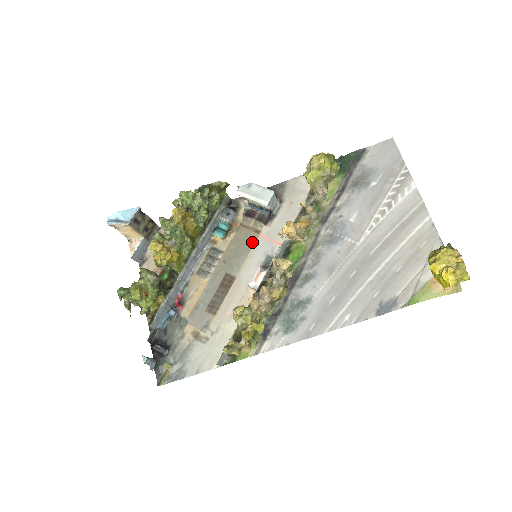
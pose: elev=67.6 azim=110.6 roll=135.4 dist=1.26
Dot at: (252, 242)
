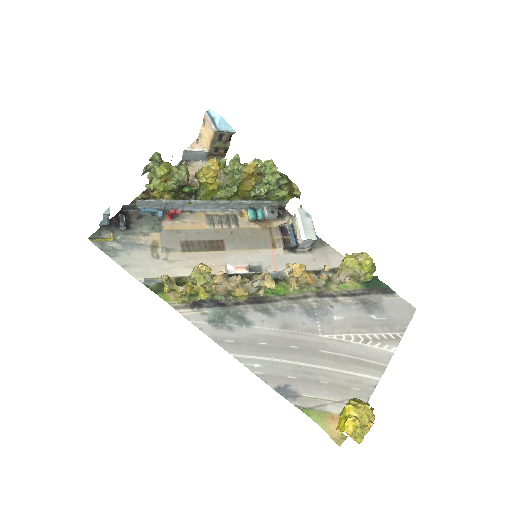
Dot at: (263, 246)
